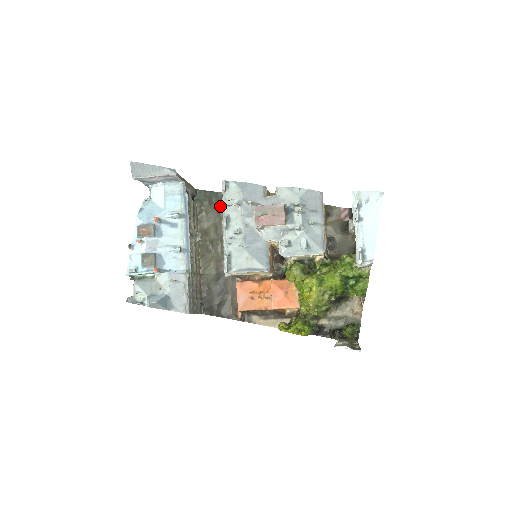
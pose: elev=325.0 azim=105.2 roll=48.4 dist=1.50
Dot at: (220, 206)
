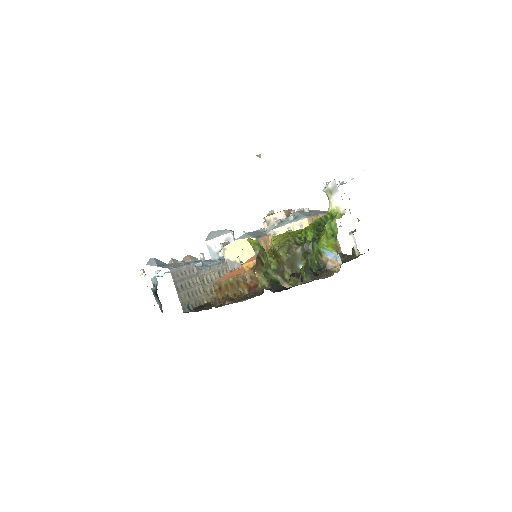
Dot at: occluded
